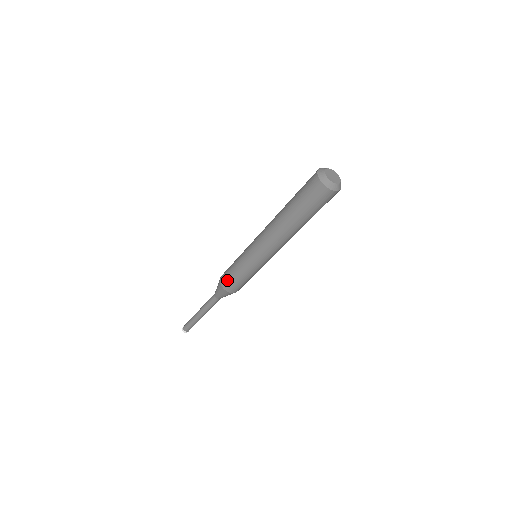
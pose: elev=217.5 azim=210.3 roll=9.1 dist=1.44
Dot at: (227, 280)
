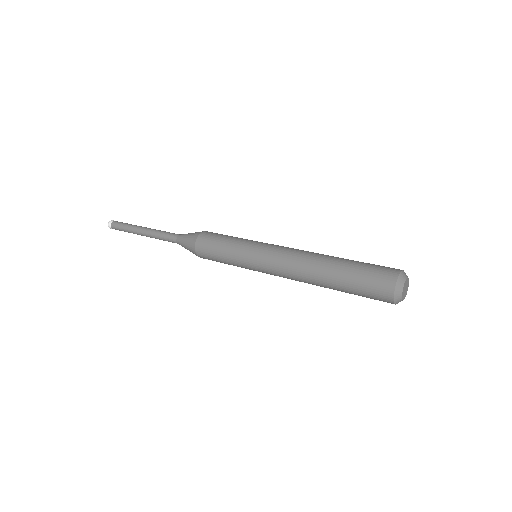
Dot at: (206, 252)
